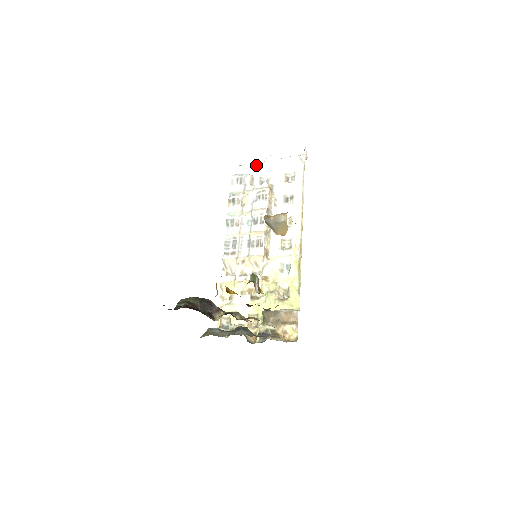
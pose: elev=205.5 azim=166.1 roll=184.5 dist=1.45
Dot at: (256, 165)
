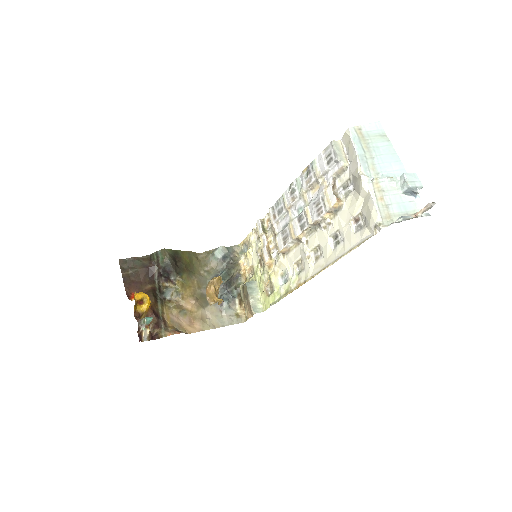
Dot at: (356, 161)
